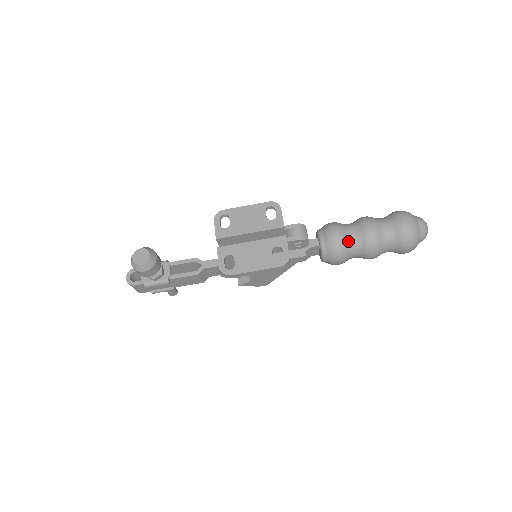
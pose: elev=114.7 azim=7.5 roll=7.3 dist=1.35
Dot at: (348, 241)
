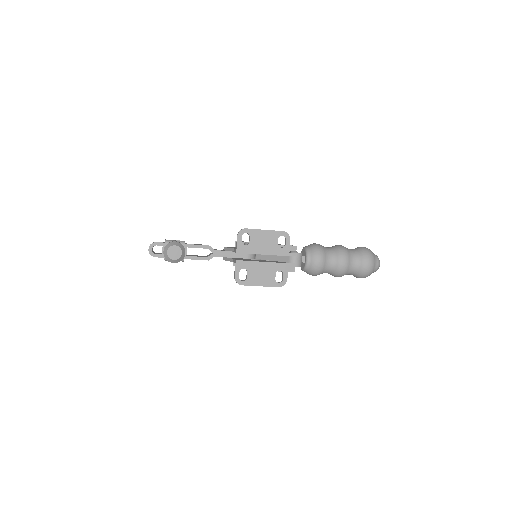
Dot at: (326, 266)
